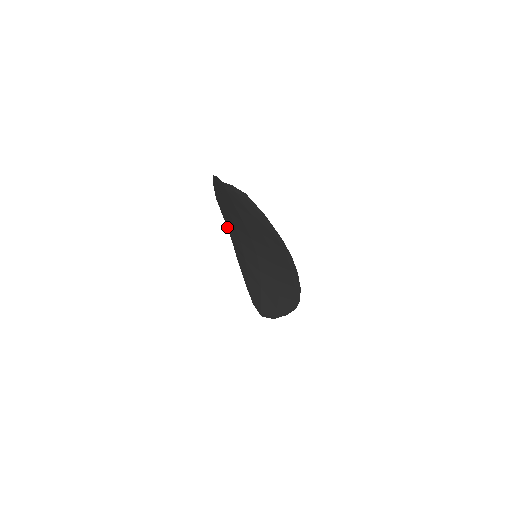
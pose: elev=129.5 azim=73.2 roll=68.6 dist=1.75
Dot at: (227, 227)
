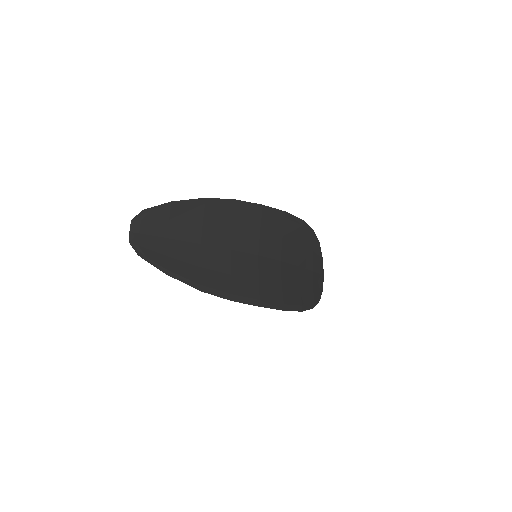
Dot at: (260, 204)
